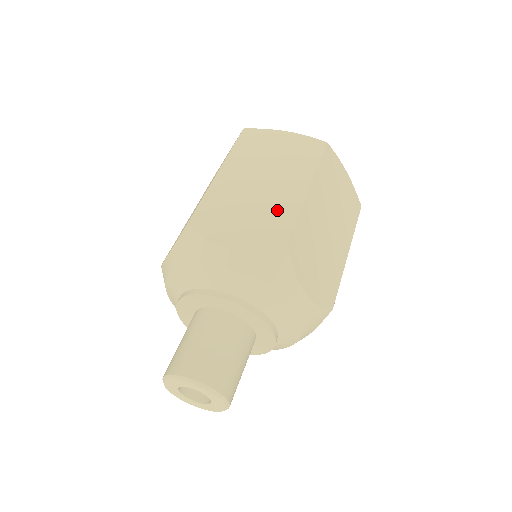
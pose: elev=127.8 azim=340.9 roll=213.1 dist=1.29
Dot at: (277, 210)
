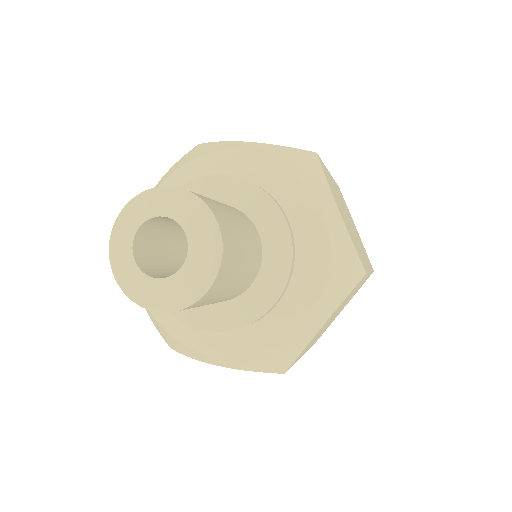
Dot at: occluded
